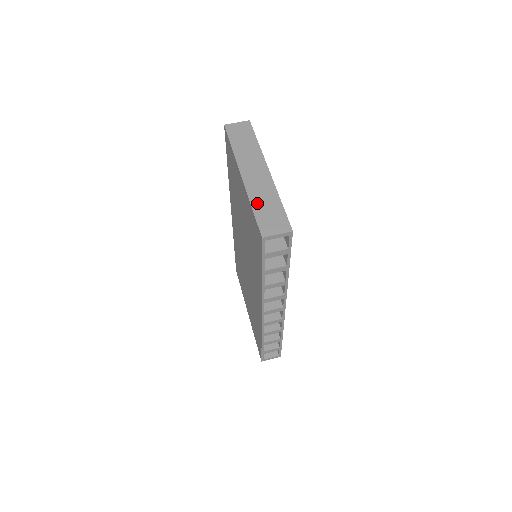
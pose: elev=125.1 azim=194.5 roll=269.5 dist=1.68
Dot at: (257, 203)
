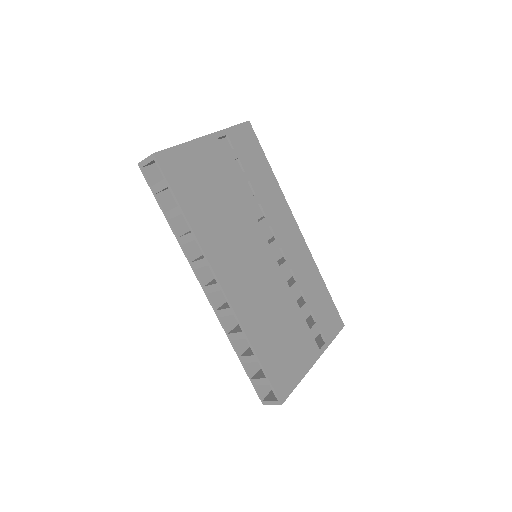
Dot at: occluded
